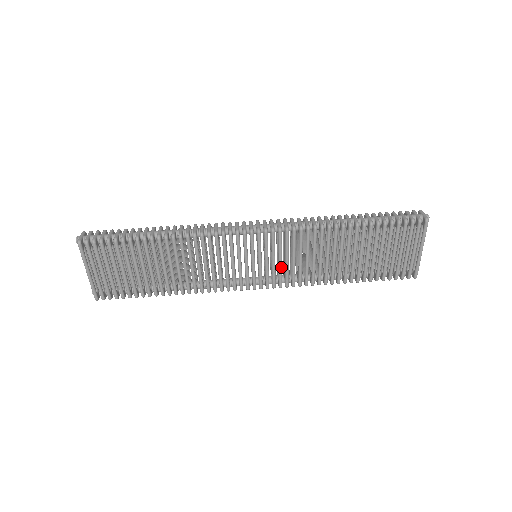
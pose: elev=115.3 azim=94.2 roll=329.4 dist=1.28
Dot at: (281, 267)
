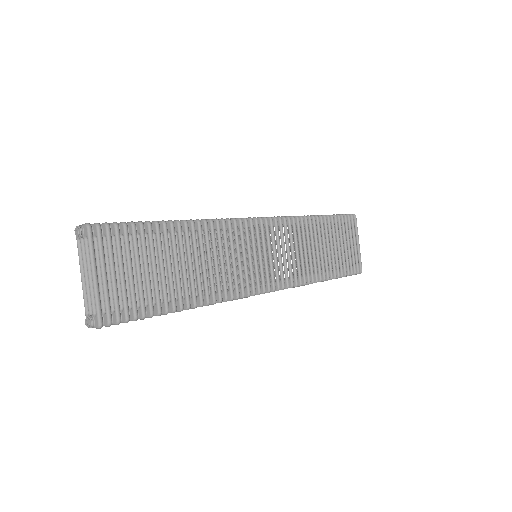
Dot at: occluded
